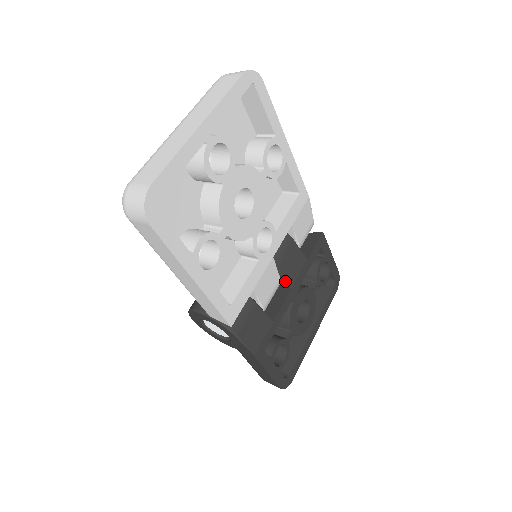
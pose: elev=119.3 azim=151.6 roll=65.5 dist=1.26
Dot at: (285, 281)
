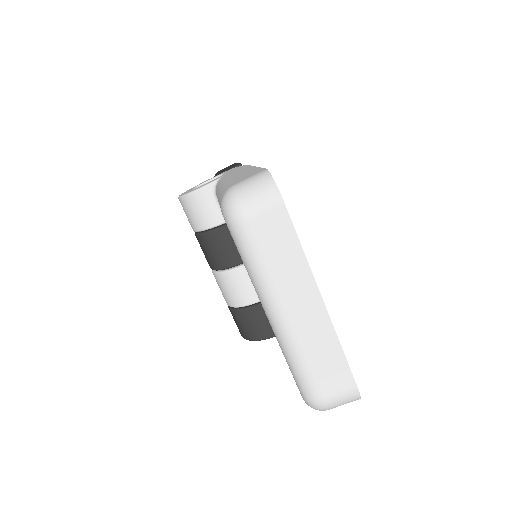
Dot at: occluded
